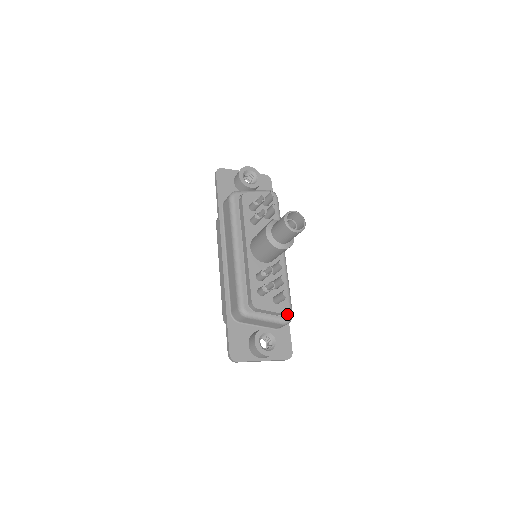
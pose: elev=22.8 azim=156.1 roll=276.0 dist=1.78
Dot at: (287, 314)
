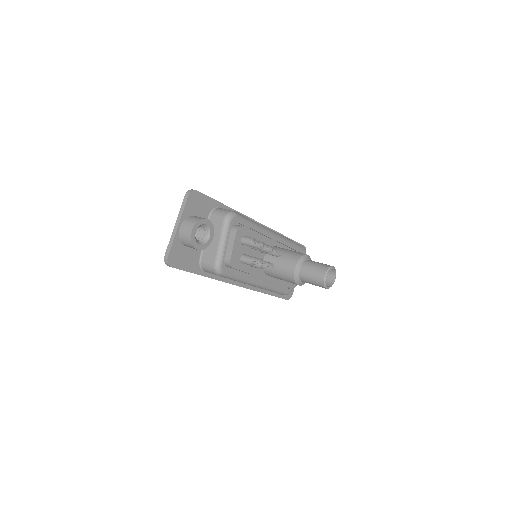
Dot at: occluded
